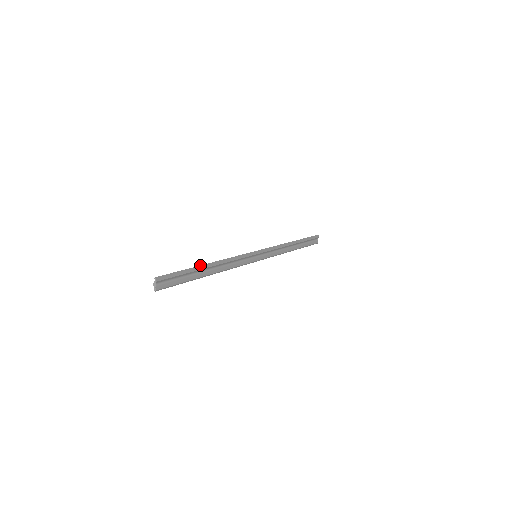
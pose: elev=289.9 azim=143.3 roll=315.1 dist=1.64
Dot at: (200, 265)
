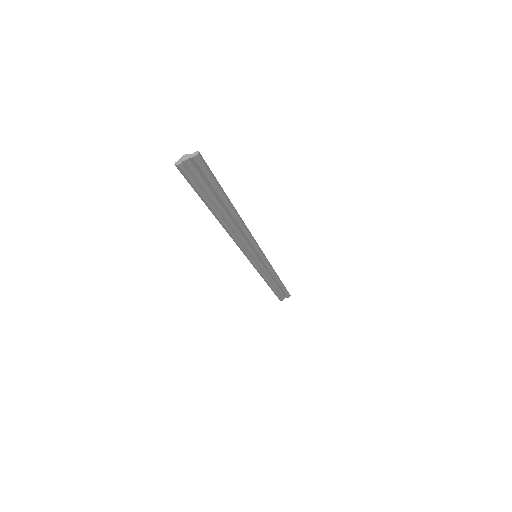
Dot at: occluded
